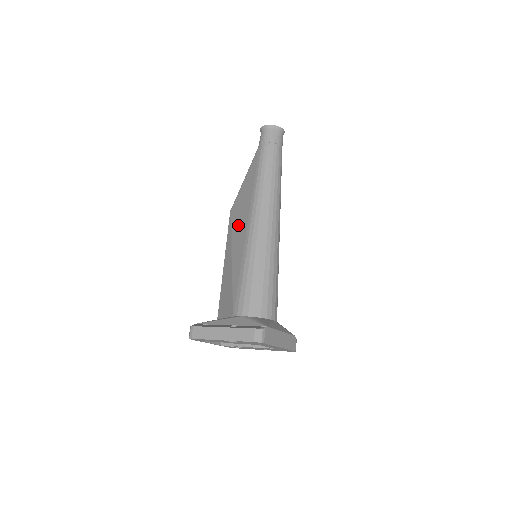
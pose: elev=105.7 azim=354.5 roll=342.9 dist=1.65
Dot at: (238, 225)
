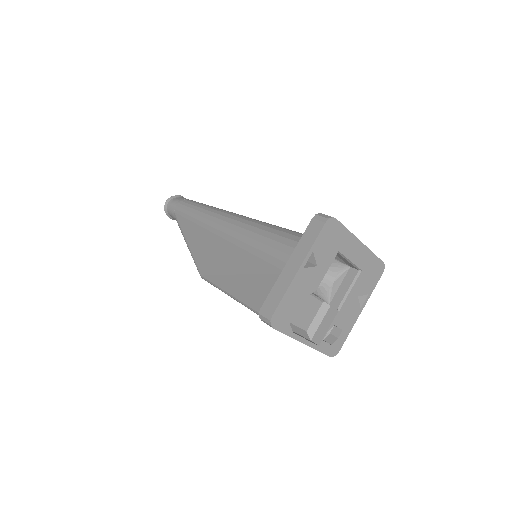
Dot at: (215, 257)
